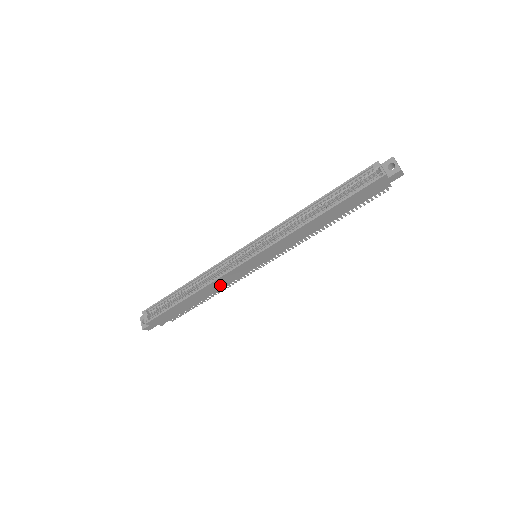
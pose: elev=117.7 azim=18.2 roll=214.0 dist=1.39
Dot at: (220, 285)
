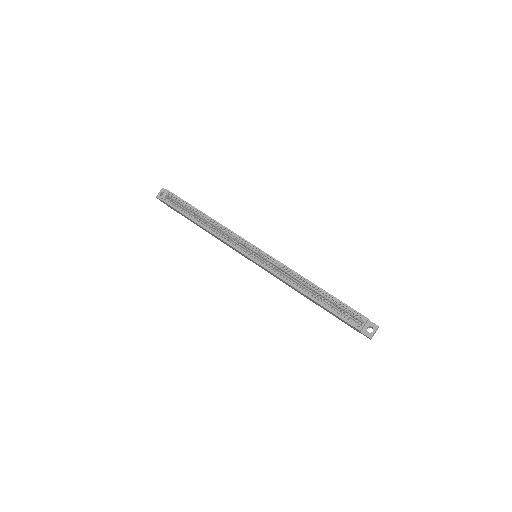
Dot at: occluded
